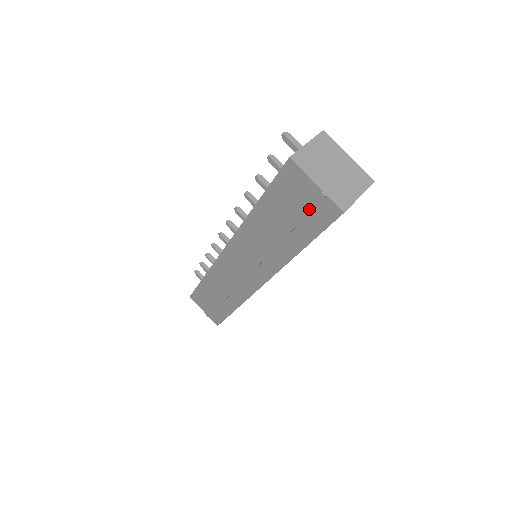
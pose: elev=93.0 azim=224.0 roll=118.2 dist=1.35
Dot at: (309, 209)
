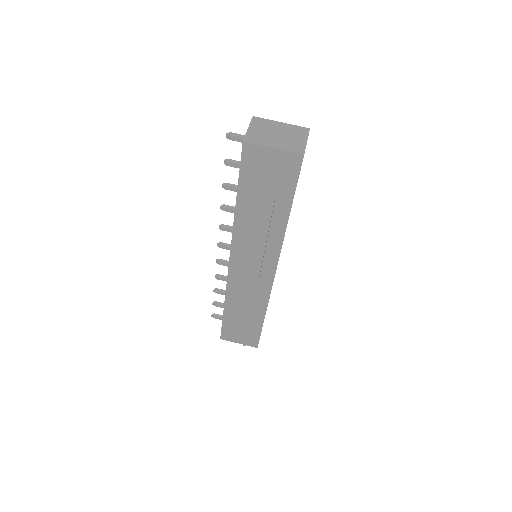
Dot at: (278, 172)
